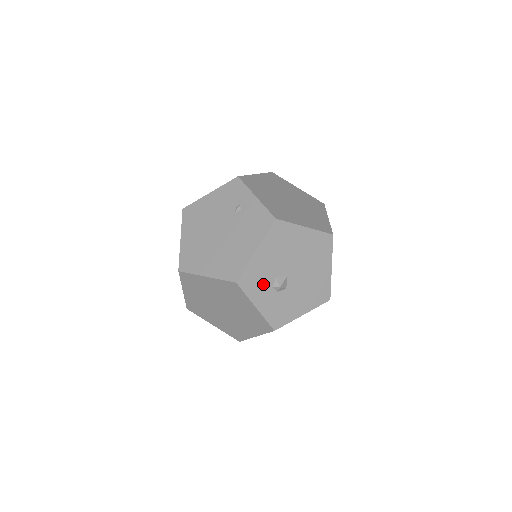
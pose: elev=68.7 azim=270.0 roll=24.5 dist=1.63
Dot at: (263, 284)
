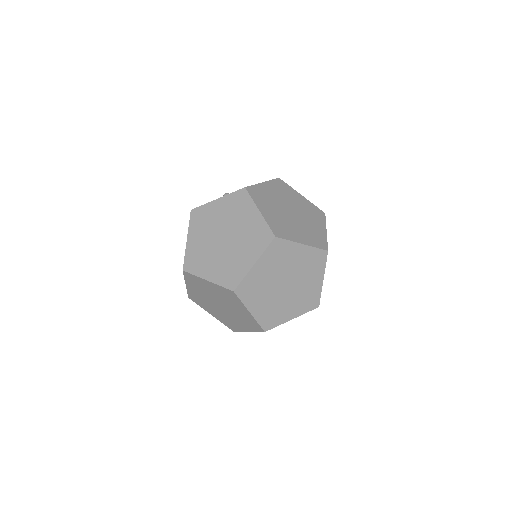
Dot at: occluded
